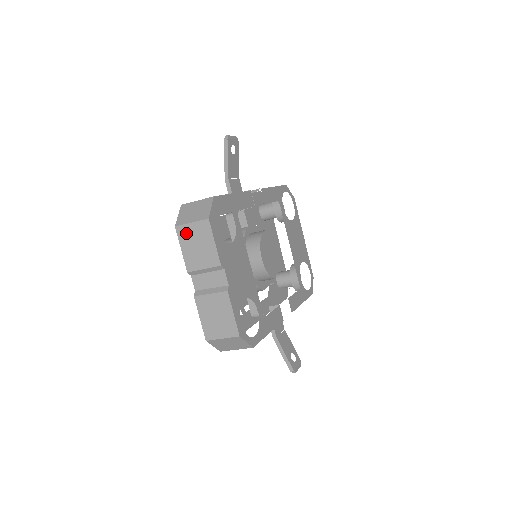
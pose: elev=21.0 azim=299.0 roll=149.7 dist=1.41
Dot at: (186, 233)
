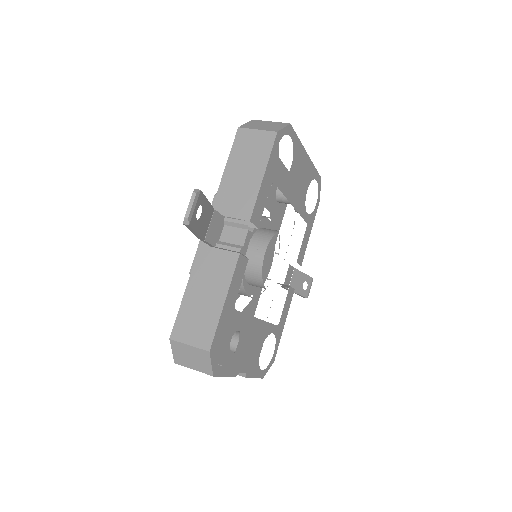
Dot at: occluded
